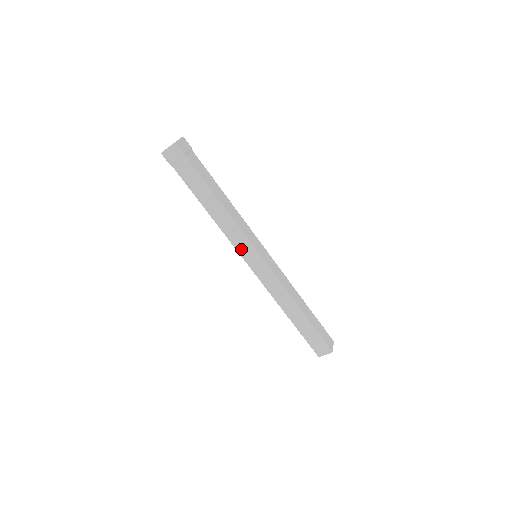
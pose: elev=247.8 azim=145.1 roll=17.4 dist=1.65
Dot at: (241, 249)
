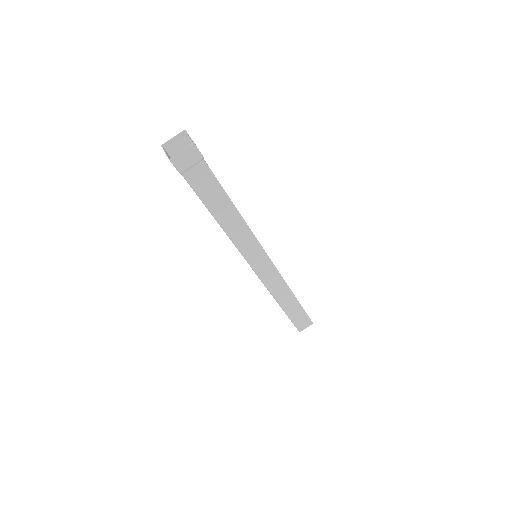
Dot at: (249, 254)
